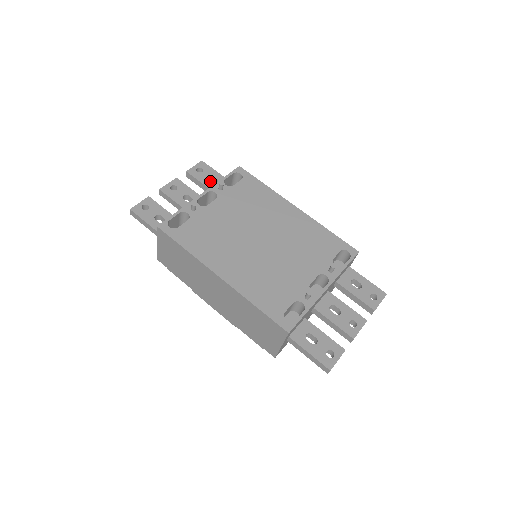
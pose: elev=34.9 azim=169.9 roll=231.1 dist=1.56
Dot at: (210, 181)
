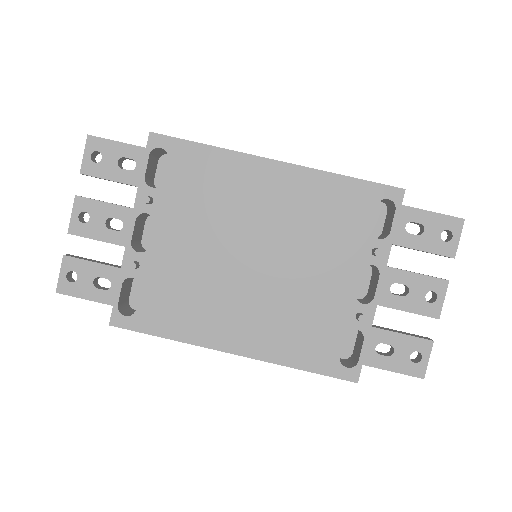
Dot at: (123, 169)
